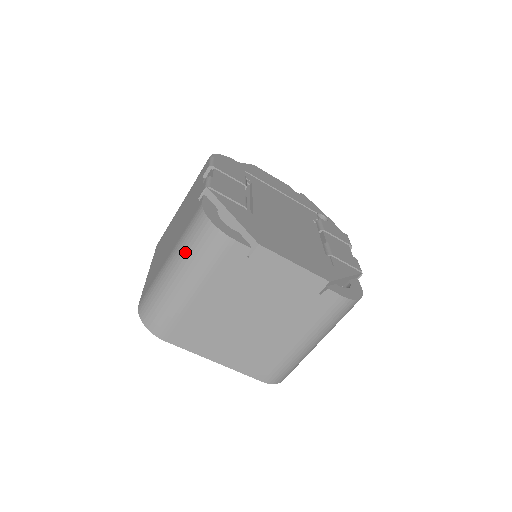
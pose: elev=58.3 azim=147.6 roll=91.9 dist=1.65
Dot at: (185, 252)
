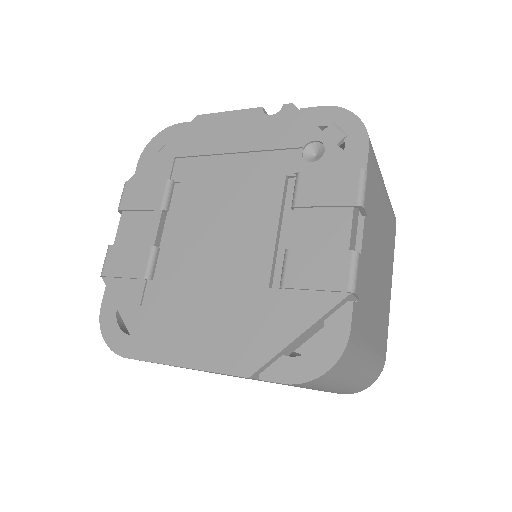
Dot at: occluded
